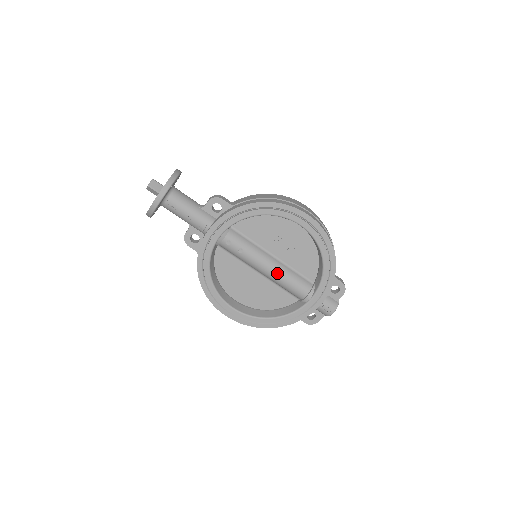
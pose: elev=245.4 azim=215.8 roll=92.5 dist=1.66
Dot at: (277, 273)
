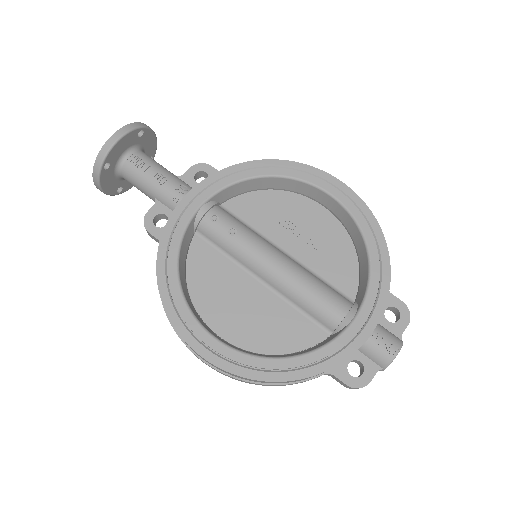
Dot at: (292, 272)
